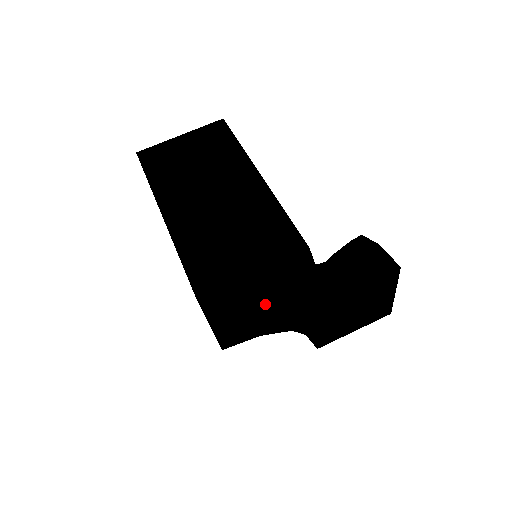
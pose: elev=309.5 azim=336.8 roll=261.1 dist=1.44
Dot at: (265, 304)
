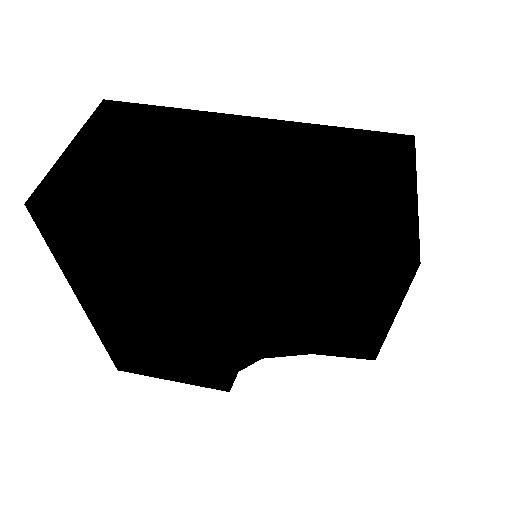
Dot at: occluded
